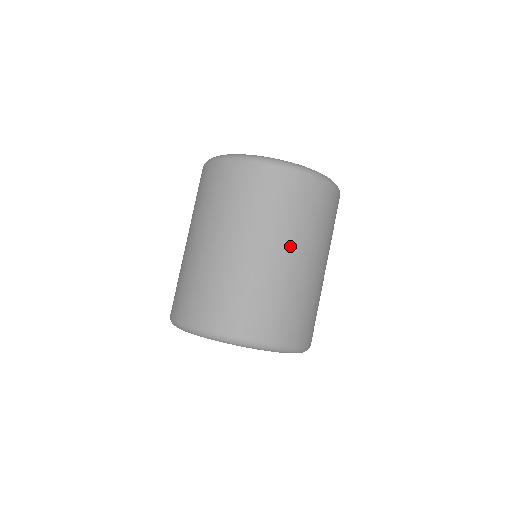
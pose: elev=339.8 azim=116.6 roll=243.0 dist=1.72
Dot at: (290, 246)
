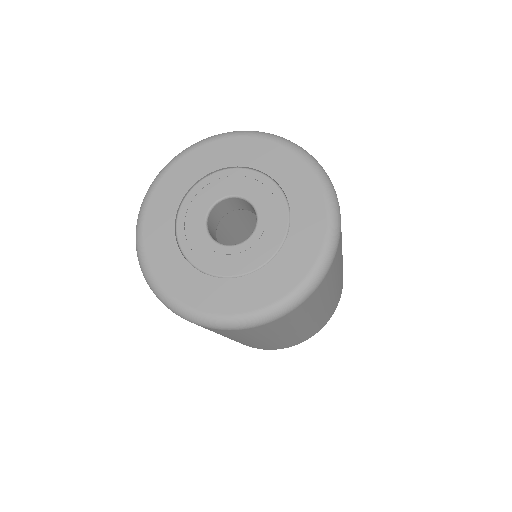
Dot at: (294, 330)
